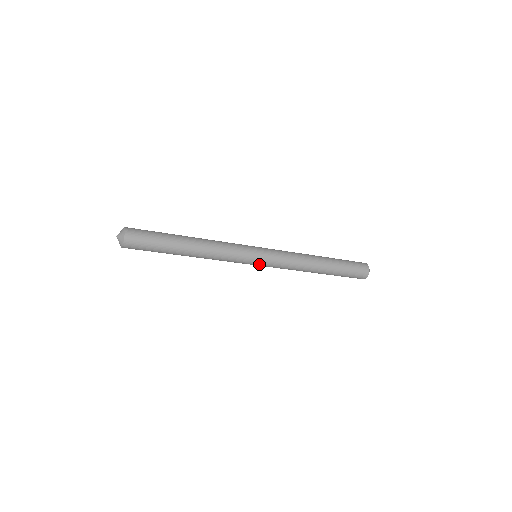
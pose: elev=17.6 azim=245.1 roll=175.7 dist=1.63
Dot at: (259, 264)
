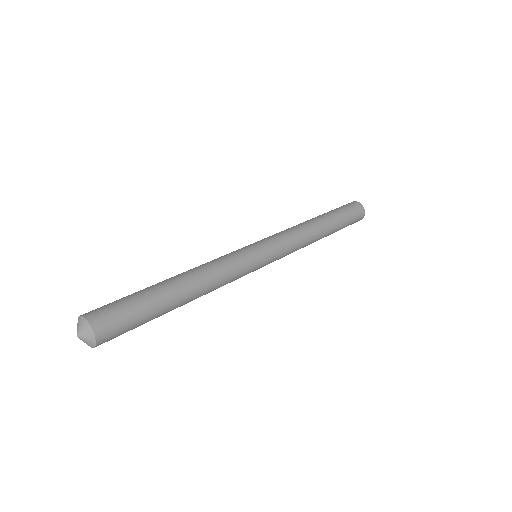
Dot at: (265, 265)
